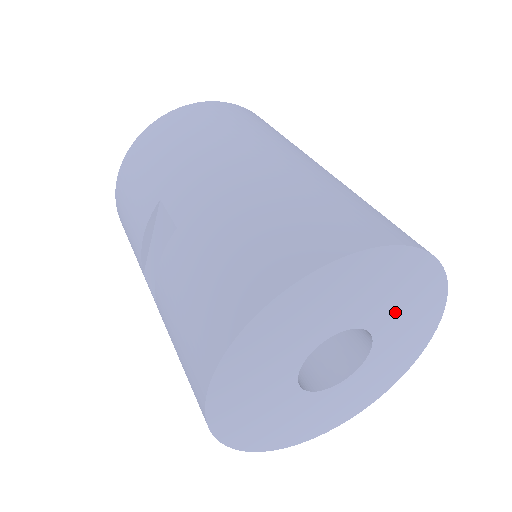
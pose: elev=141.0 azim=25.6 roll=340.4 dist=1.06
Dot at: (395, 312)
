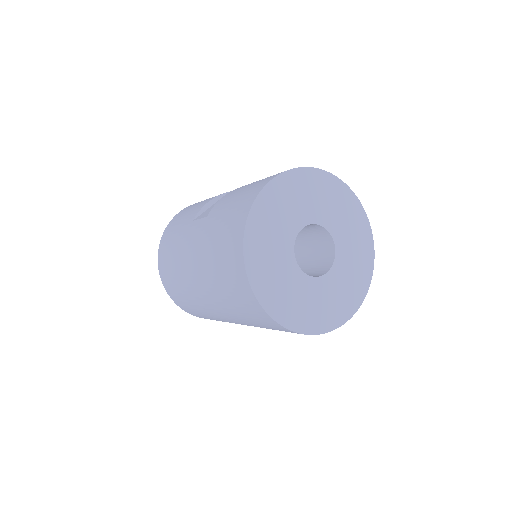
Dot at: (349, 251)
